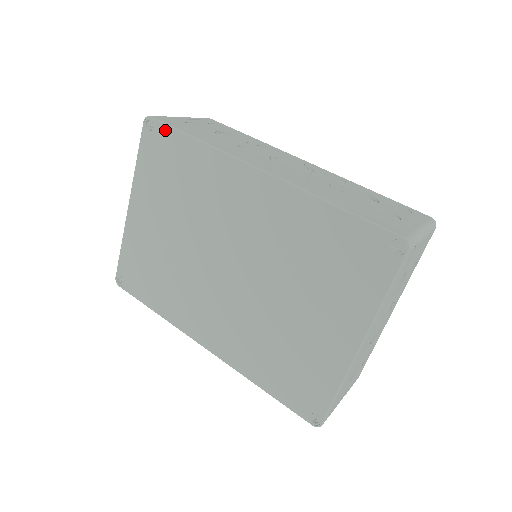
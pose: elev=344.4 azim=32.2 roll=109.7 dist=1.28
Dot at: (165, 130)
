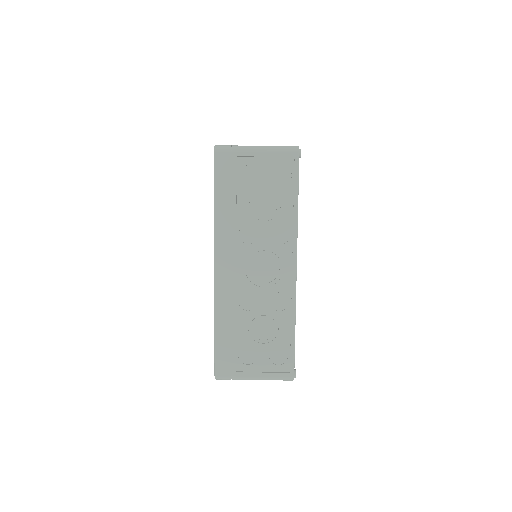
Dot at: (214, 172)
